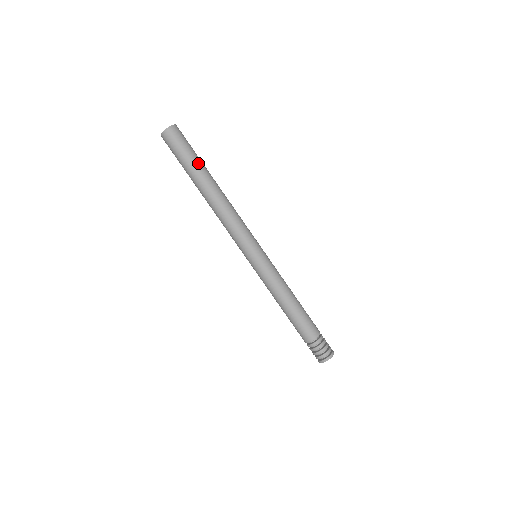
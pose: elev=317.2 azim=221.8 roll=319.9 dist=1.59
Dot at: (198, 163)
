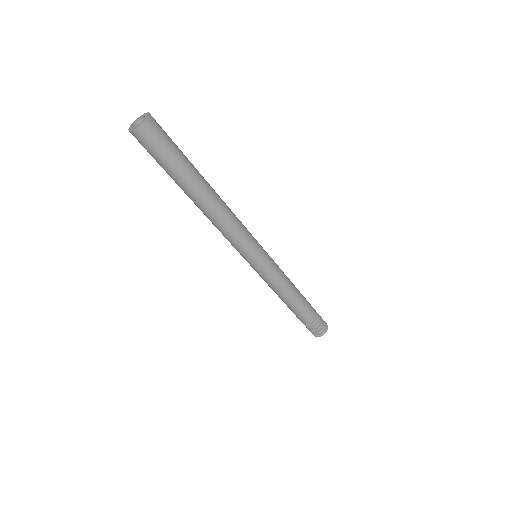
Dot at: (188, 166)
